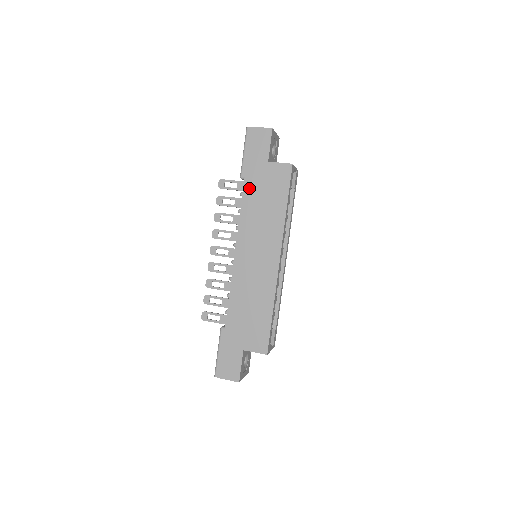
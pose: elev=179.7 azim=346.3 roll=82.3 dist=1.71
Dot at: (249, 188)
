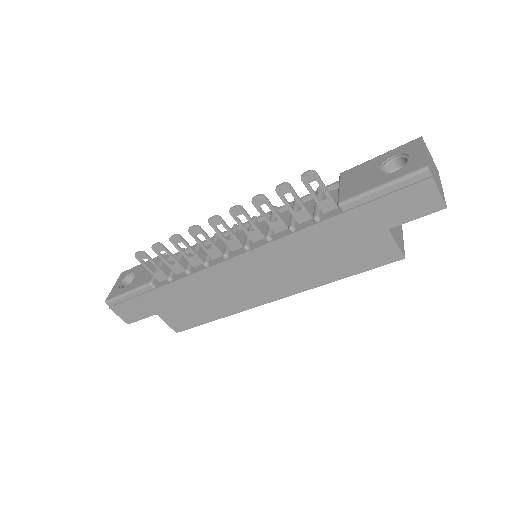
Dot at: (332, 227)
